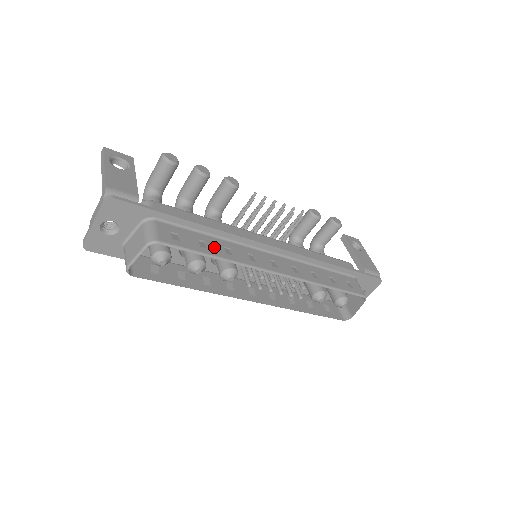
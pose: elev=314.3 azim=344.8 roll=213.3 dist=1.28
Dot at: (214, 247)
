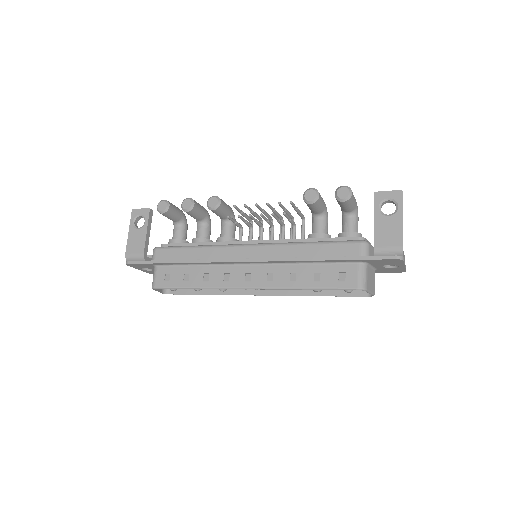
Dot at: (195, 278)
